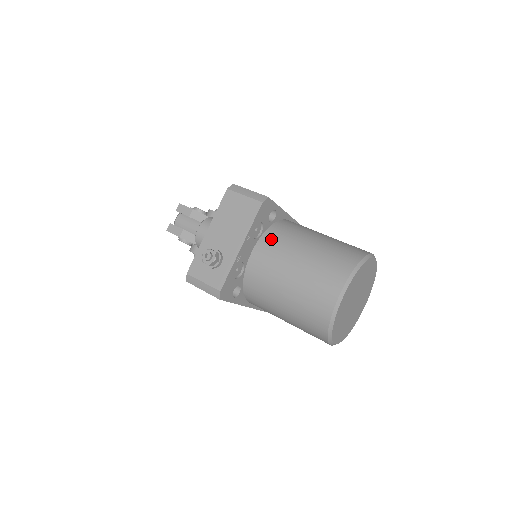
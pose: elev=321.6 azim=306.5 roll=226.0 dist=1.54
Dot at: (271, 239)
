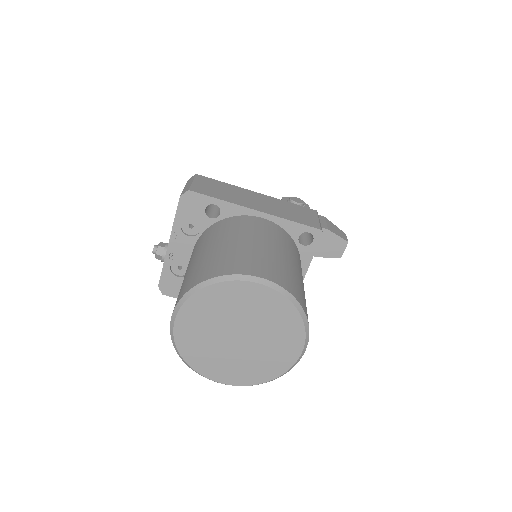
Dot at: (201, 238)
